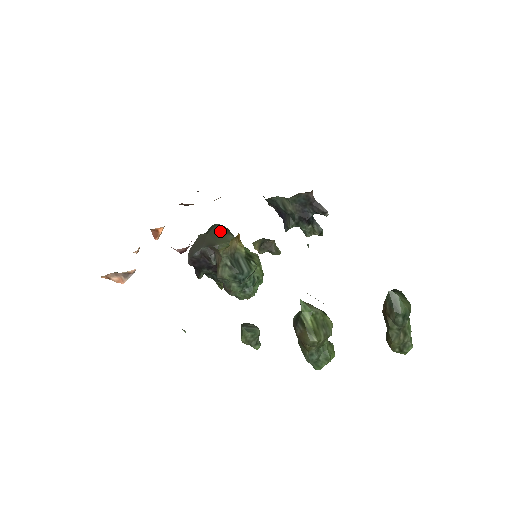
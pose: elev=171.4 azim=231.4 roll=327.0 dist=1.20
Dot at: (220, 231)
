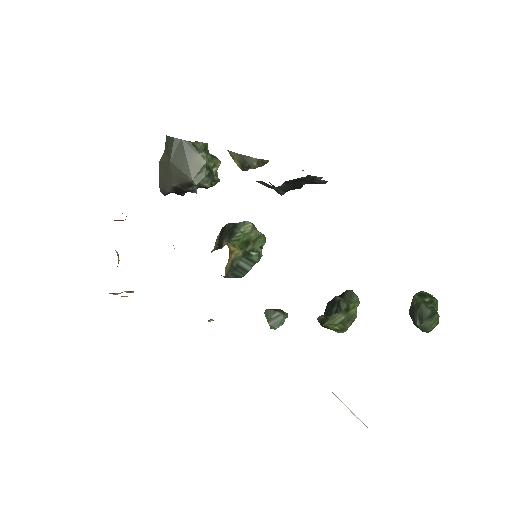
Dot at: (183, 153)
